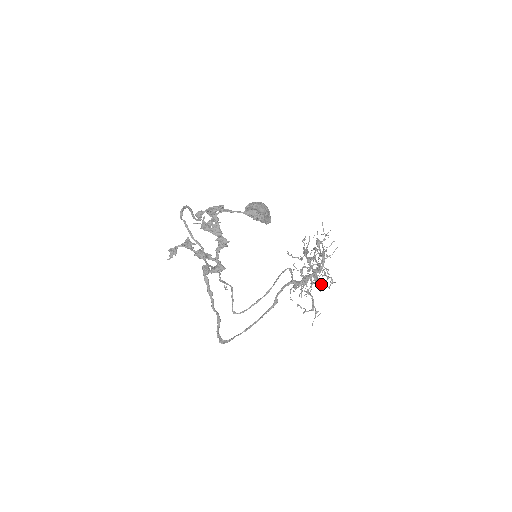
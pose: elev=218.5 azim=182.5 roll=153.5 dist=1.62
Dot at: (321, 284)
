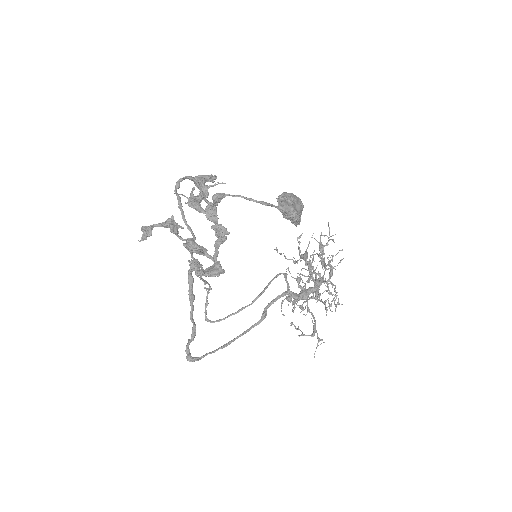
Dot at: (329, 305)
